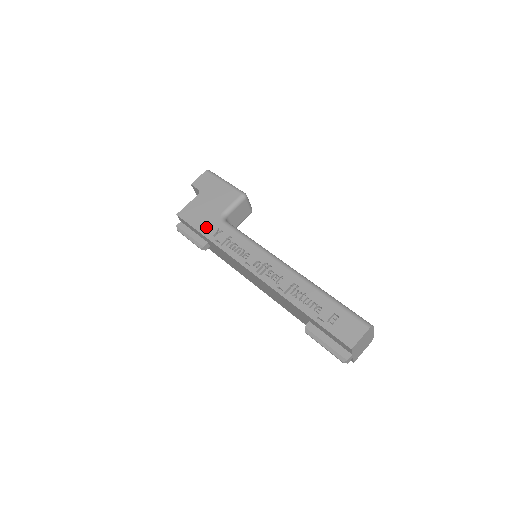
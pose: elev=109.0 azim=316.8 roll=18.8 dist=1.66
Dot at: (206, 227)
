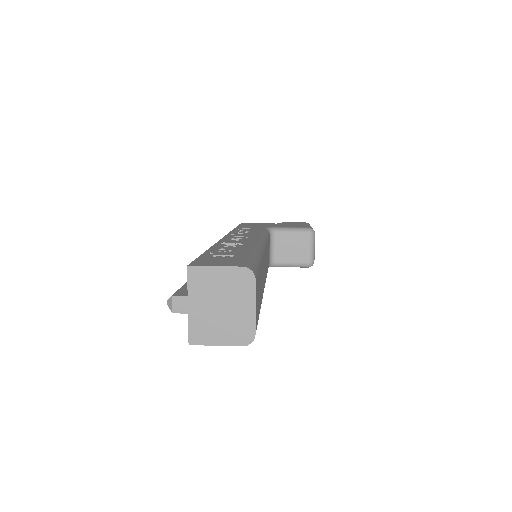
Dot at: (247, 226)
